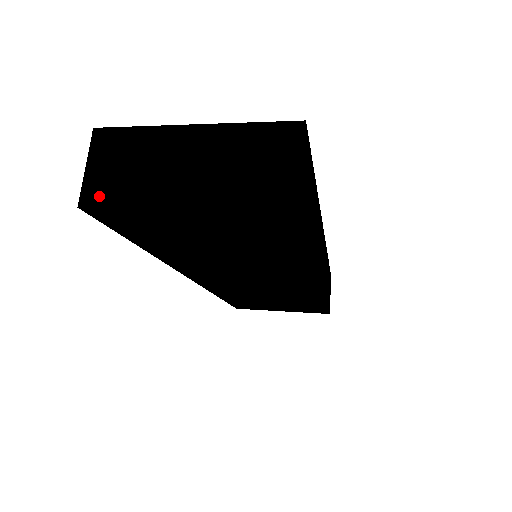
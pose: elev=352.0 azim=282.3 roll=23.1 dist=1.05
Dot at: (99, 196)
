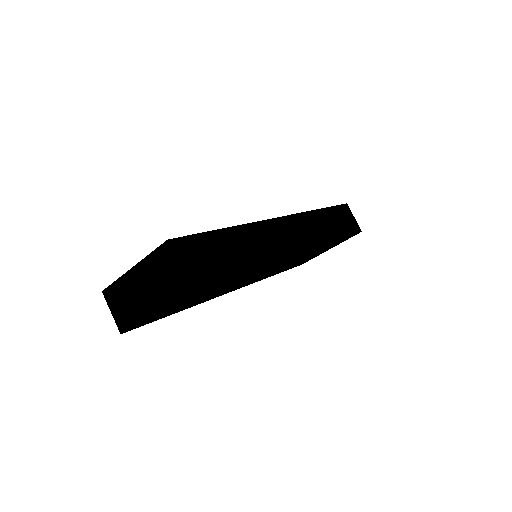
Dot at: (124, 325)
